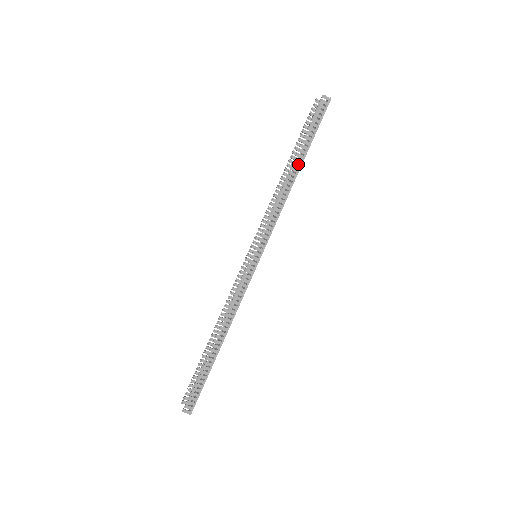
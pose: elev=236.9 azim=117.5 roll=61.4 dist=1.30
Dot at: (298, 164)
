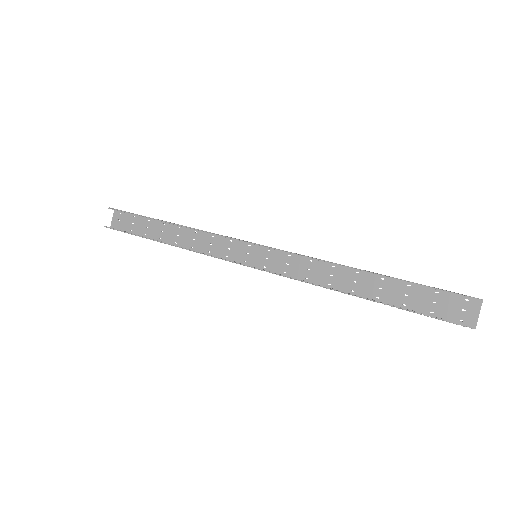
Dot at: occluded
